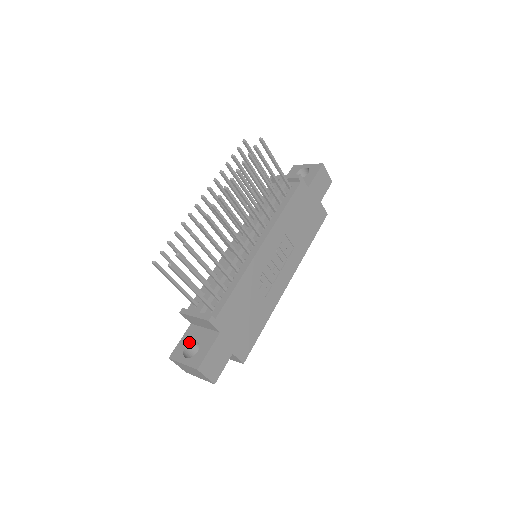
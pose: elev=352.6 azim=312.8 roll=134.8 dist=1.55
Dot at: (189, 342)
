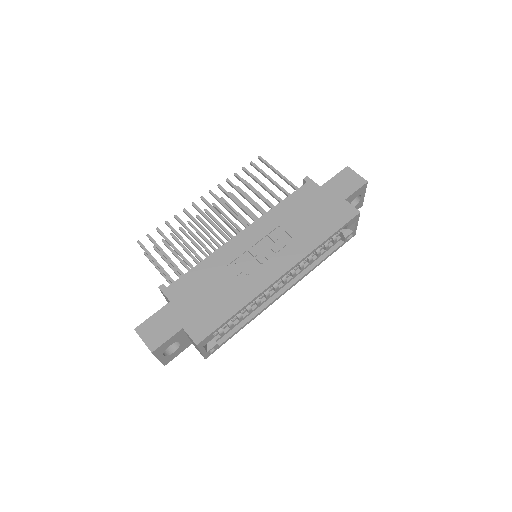
Dot at: occluded
